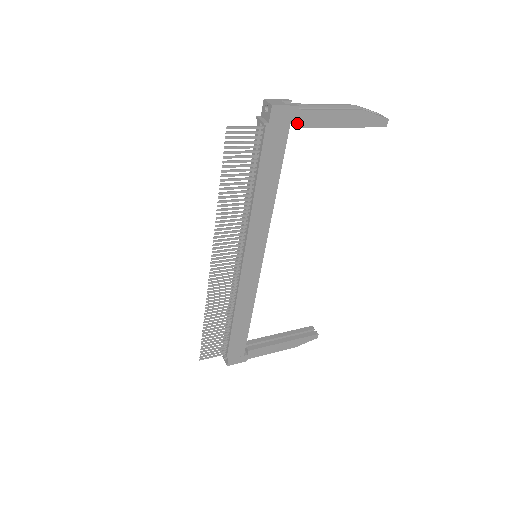
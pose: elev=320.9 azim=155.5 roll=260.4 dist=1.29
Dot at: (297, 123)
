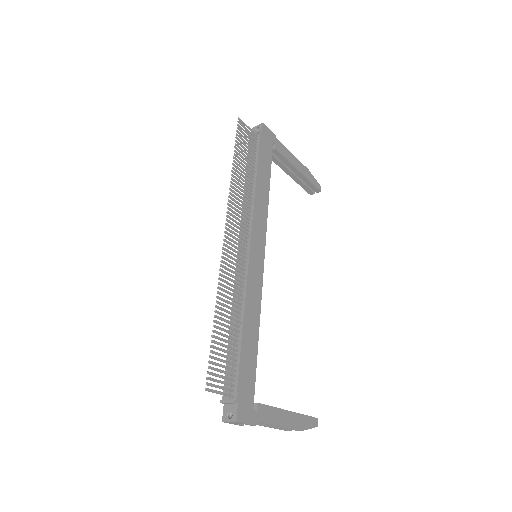
Dot at: (276, 147)
